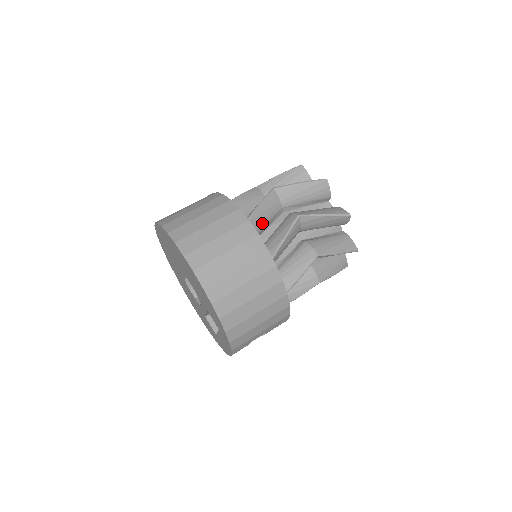
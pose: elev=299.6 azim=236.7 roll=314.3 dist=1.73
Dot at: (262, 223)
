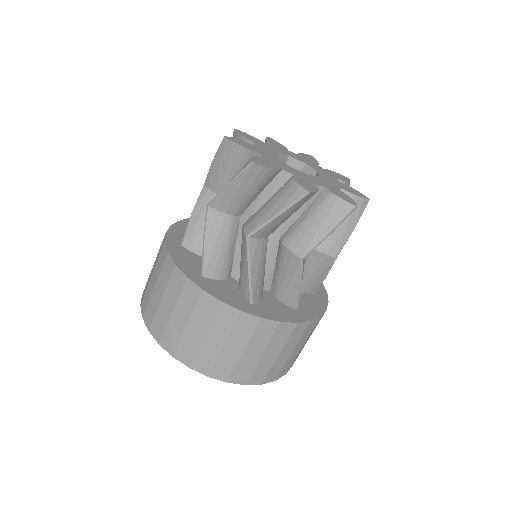
Dot at: (262, 277)
